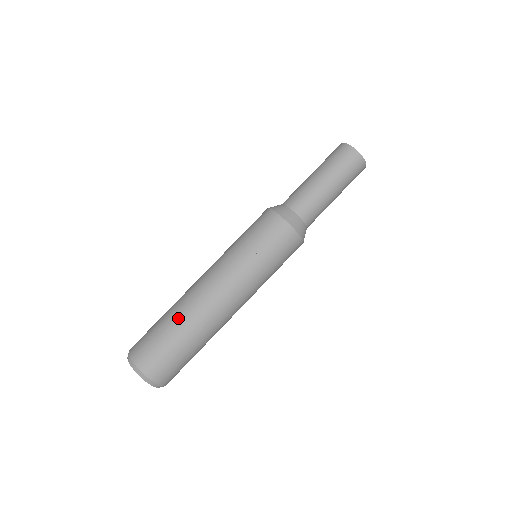
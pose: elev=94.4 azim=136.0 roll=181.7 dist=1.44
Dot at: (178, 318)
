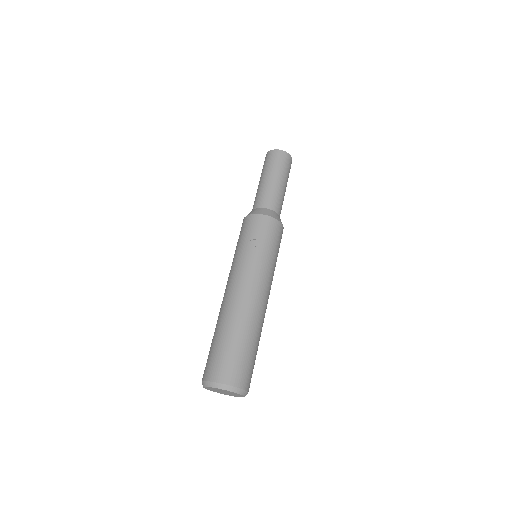
Dot at: (224, 326)
